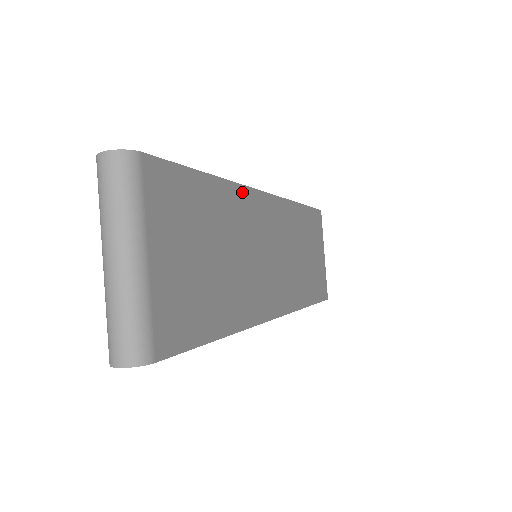
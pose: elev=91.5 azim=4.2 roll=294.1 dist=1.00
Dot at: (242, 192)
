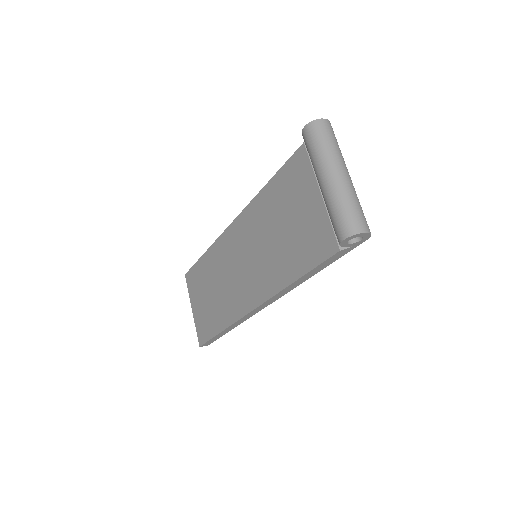
Dot at: occluded
